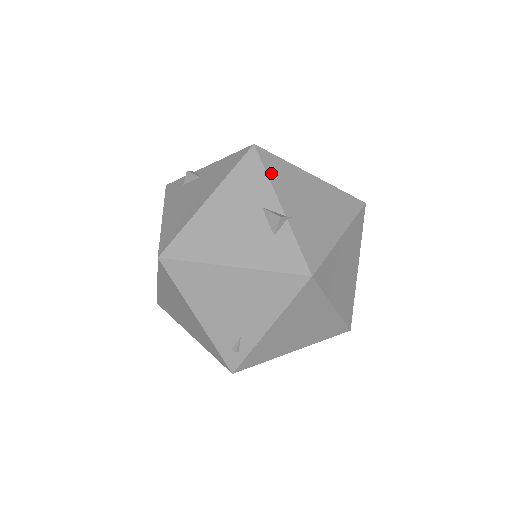
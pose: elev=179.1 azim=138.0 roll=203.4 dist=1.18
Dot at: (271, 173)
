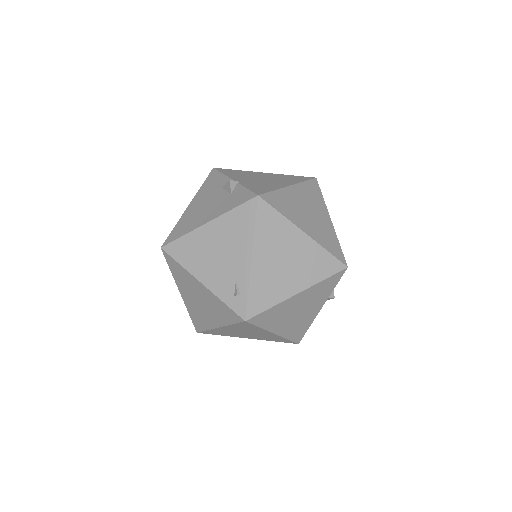
Dot at: (226, 173)
